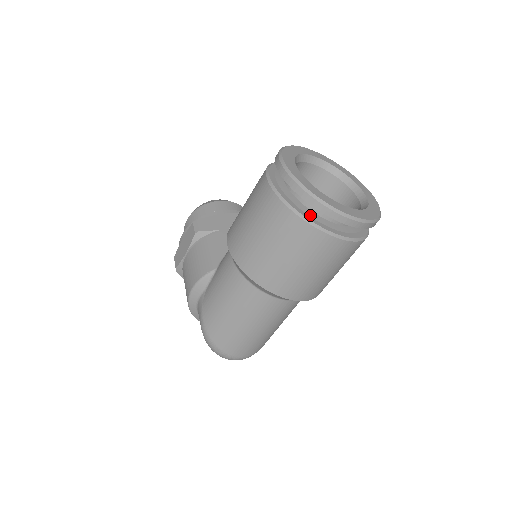
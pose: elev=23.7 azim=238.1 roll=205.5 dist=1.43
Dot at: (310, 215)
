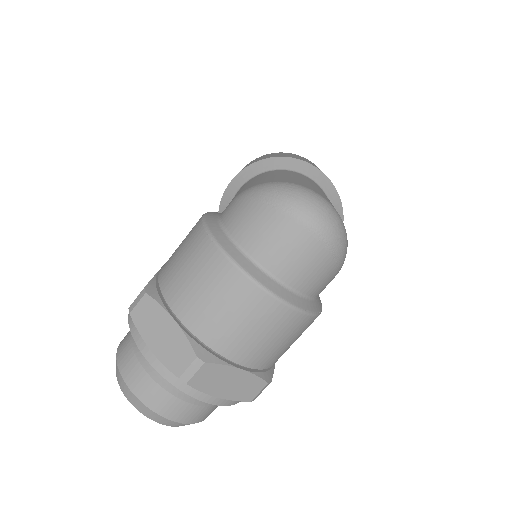
Dot at: occluded
